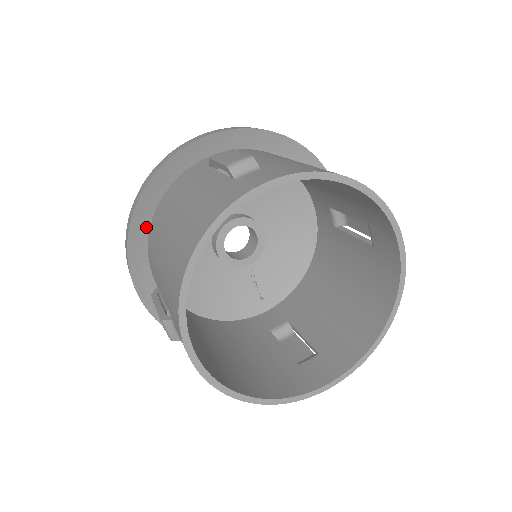
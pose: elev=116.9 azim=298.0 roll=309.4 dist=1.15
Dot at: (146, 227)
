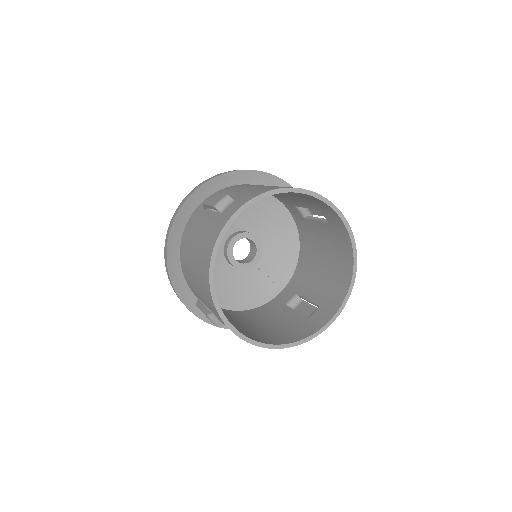
Dot at: (178, 262)
